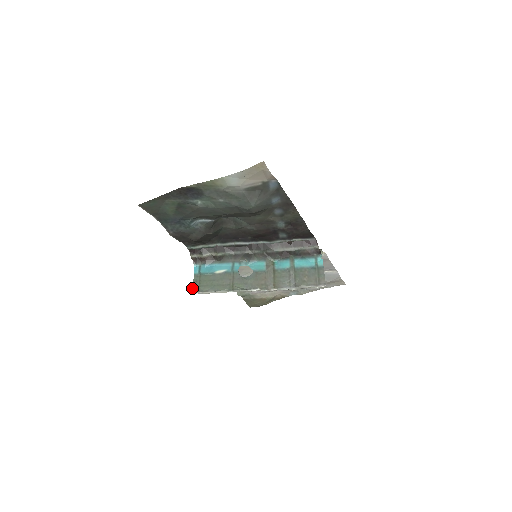
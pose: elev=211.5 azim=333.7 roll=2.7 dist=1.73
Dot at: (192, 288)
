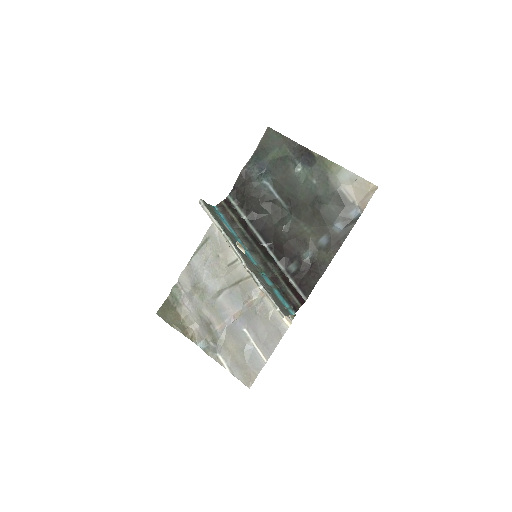
Dot at: (203, 200)
